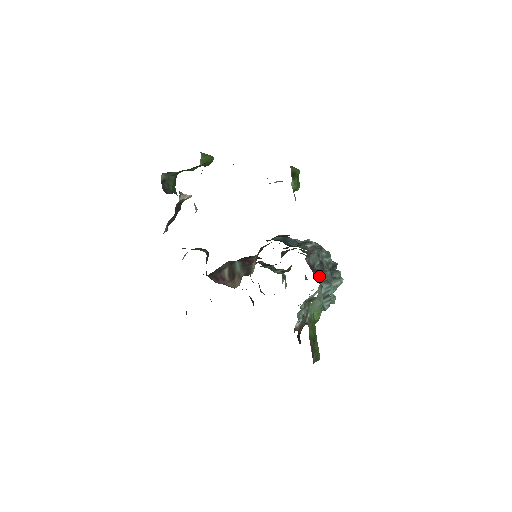
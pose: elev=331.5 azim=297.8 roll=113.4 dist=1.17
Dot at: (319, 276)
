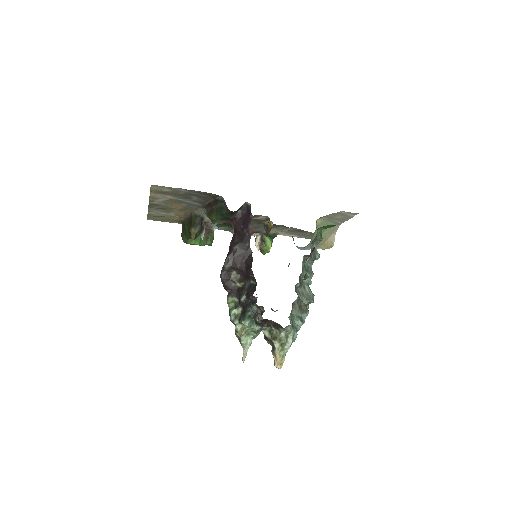
Dot at: occluded
